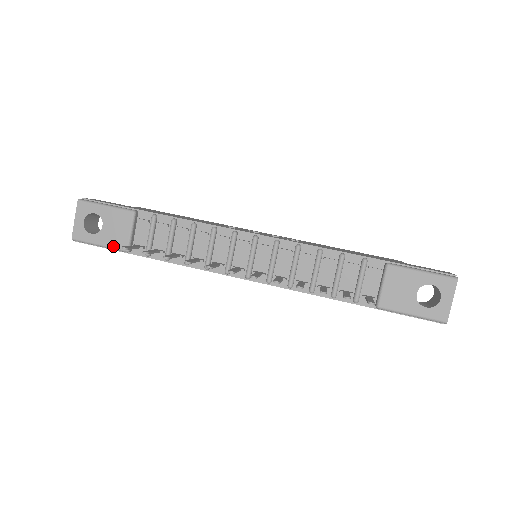
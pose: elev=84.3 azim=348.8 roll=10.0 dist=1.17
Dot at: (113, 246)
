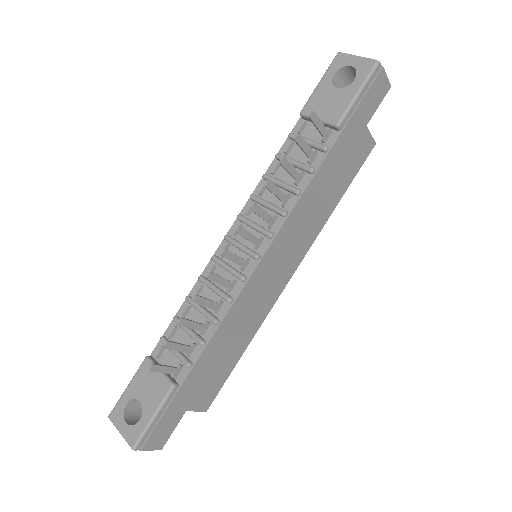
Dot at: (161, 400)
